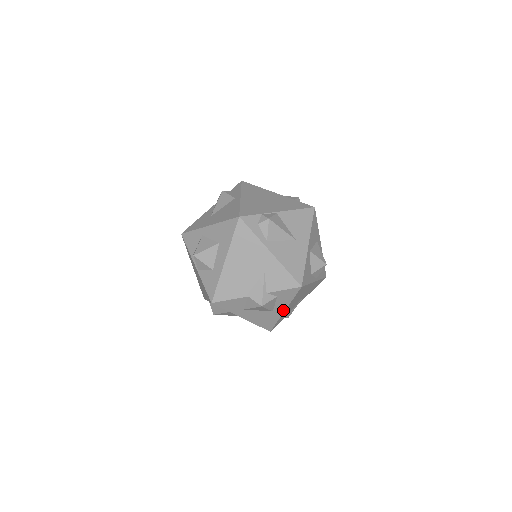
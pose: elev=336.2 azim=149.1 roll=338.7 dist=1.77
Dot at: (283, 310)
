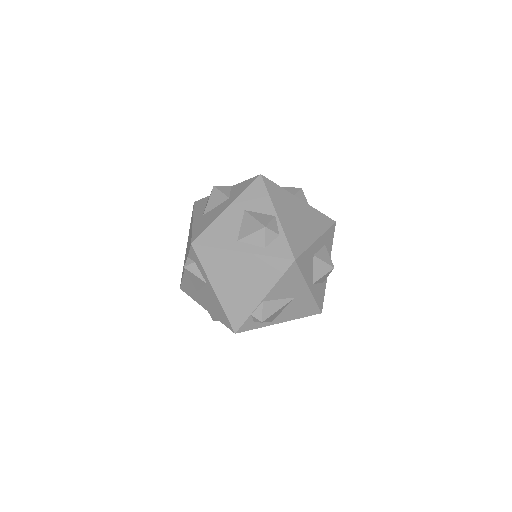
Dot at: occluded
